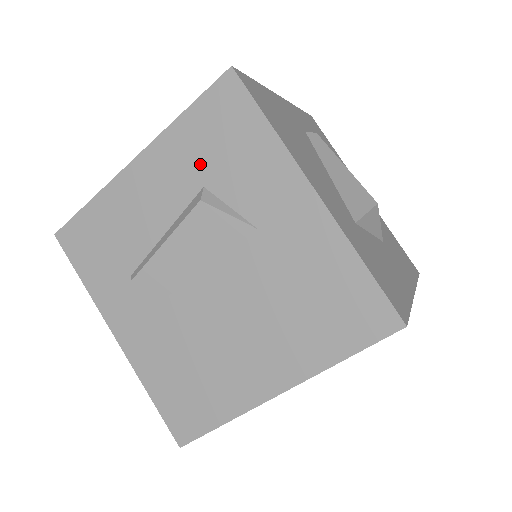
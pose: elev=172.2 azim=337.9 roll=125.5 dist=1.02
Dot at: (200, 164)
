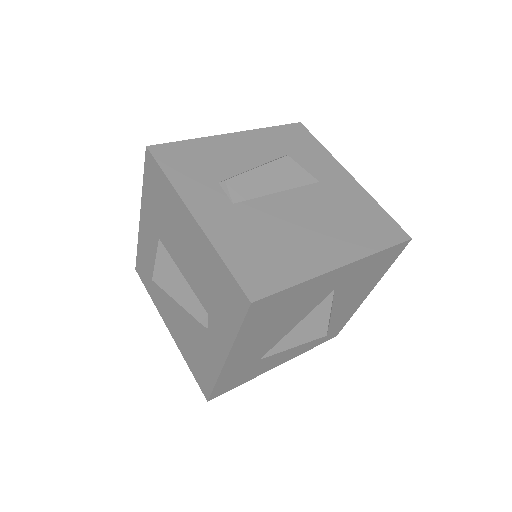
Dot at: (281, 147)
